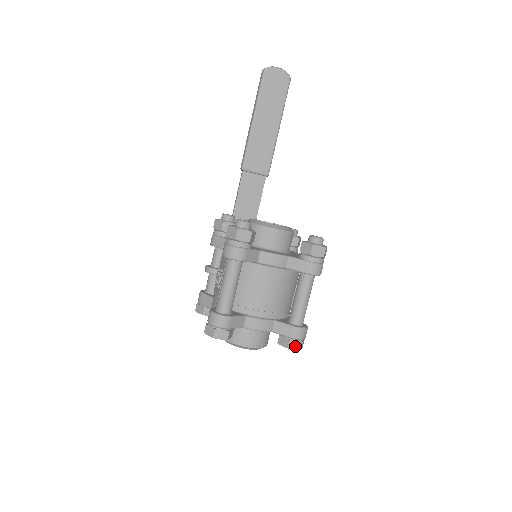
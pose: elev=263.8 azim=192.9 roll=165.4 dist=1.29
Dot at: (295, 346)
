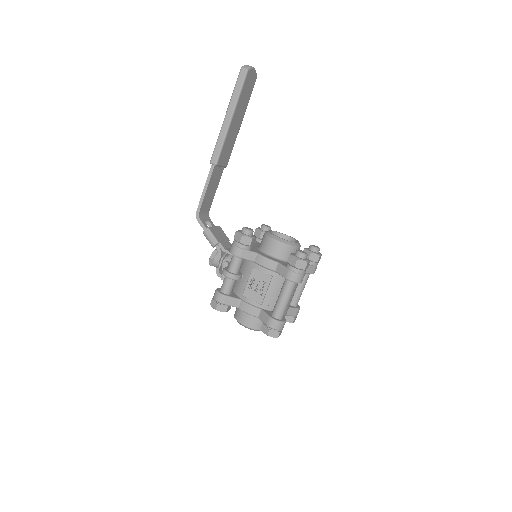
Dot at: occluded
